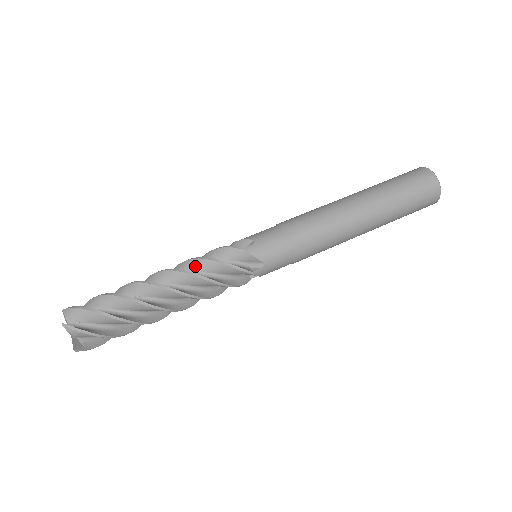
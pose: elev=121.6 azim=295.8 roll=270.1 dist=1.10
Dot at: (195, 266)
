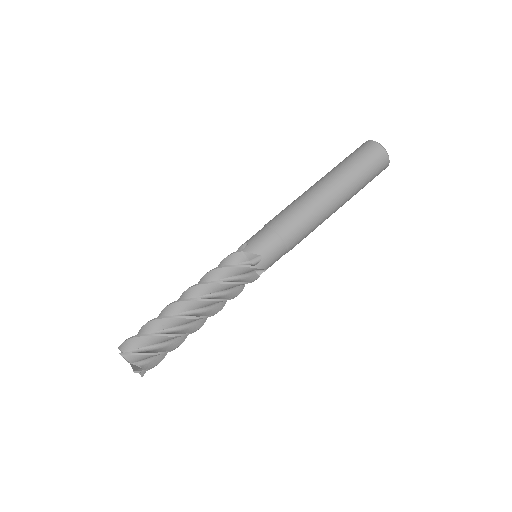
Dot at: (209, 278)
